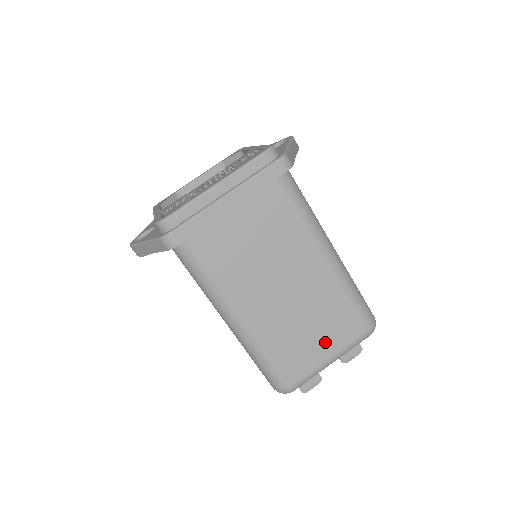
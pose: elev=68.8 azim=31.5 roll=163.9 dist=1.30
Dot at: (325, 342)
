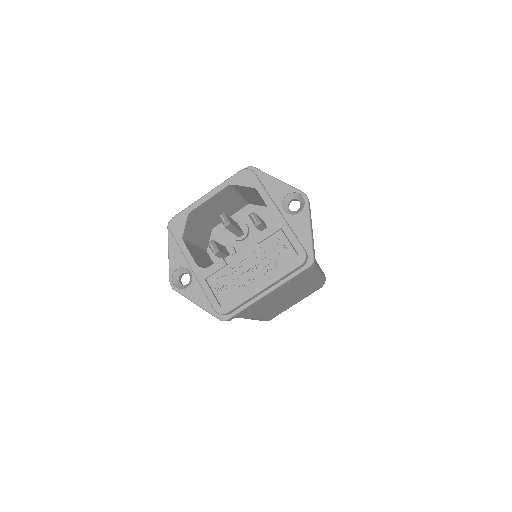
Dot at: occluded
